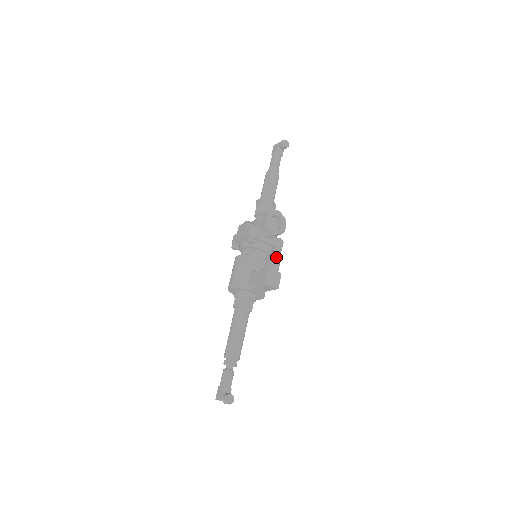
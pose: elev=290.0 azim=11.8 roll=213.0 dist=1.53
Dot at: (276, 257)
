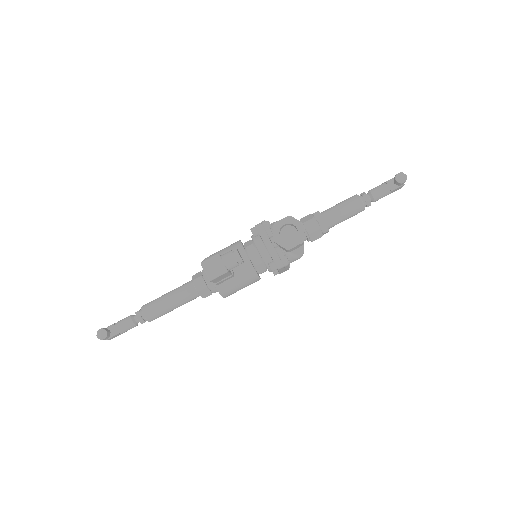
Dot at: (238, 252)
